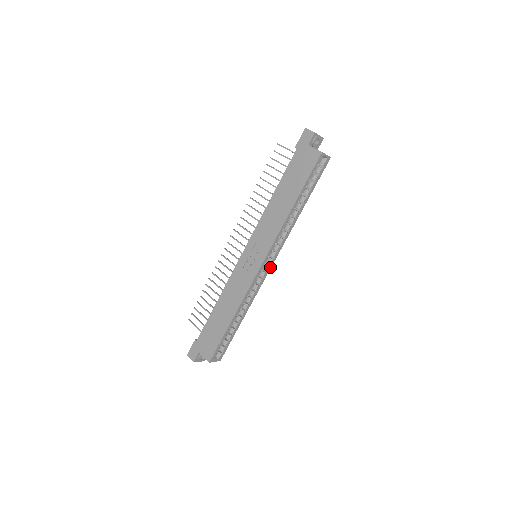
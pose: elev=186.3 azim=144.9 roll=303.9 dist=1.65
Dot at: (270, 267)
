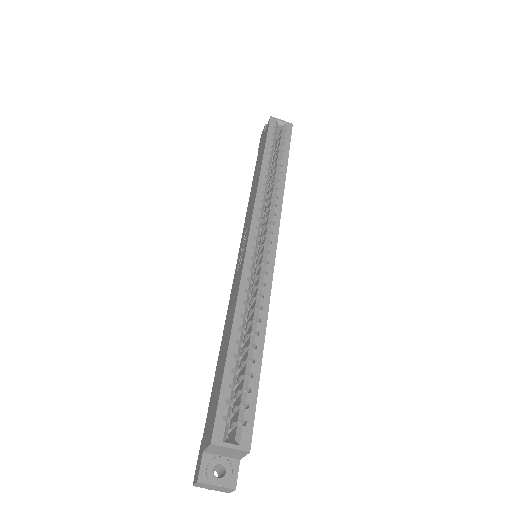
Dot at: (274, 247)
